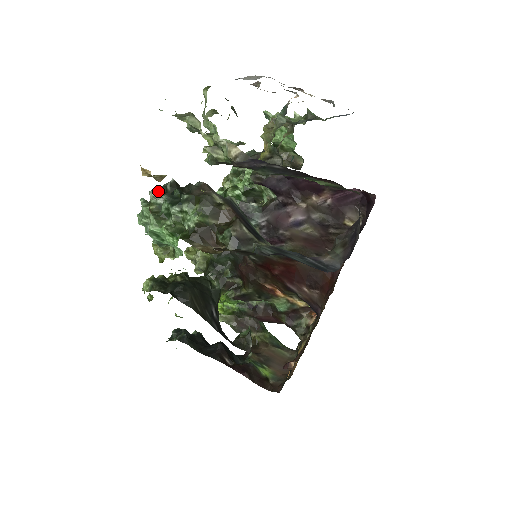
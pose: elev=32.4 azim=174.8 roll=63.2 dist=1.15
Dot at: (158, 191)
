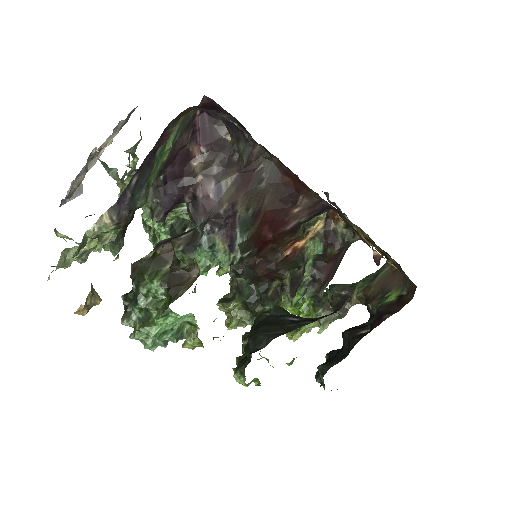
Dot at: (124, 315)
